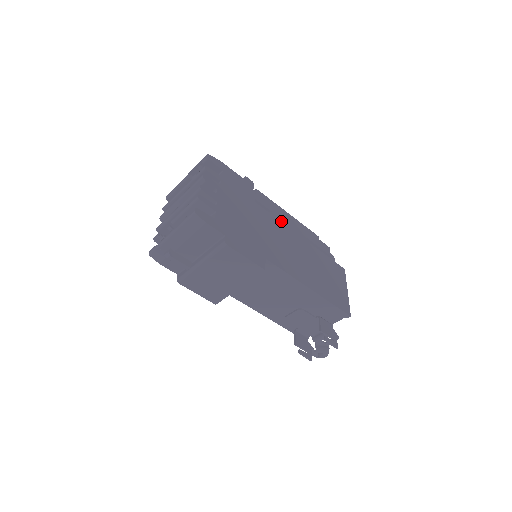
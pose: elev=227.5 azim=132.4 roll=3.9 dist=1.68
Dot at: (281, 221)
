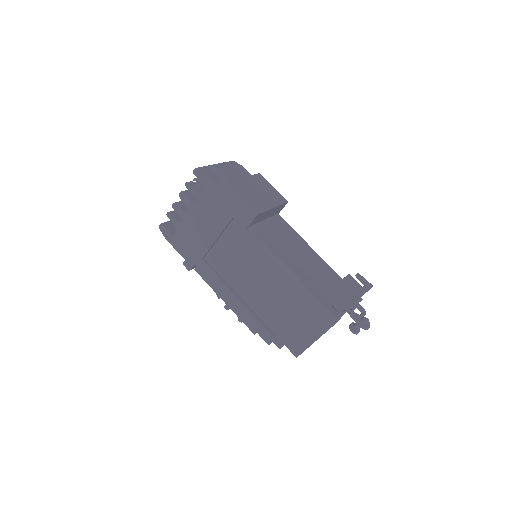
Dot at: occluded
